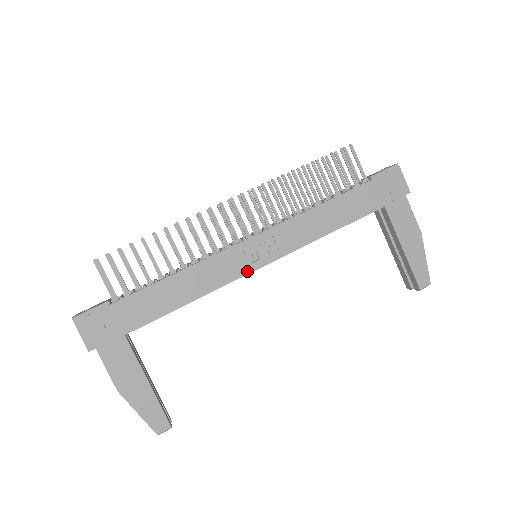
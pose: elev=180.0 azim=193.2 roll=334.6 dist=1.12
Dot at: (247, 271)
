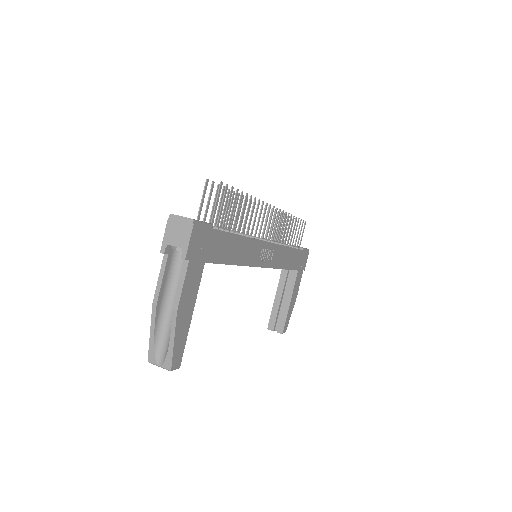
Dot at: (259, 264)
